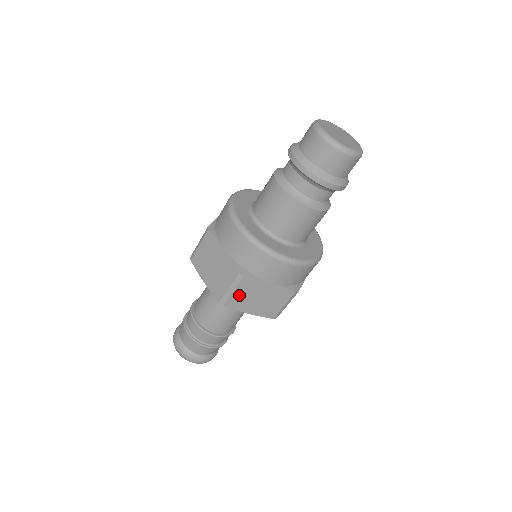
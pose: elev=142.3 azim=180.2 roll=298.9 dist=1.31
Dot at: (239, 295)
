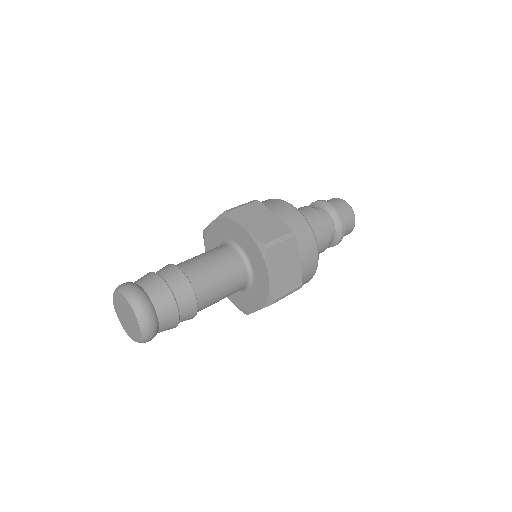
Dot at: (280, 250)
